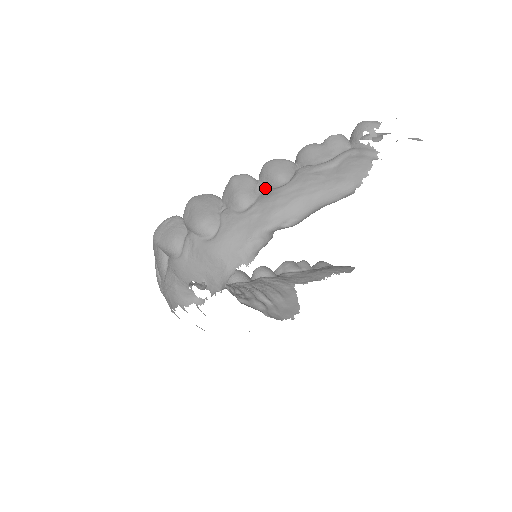
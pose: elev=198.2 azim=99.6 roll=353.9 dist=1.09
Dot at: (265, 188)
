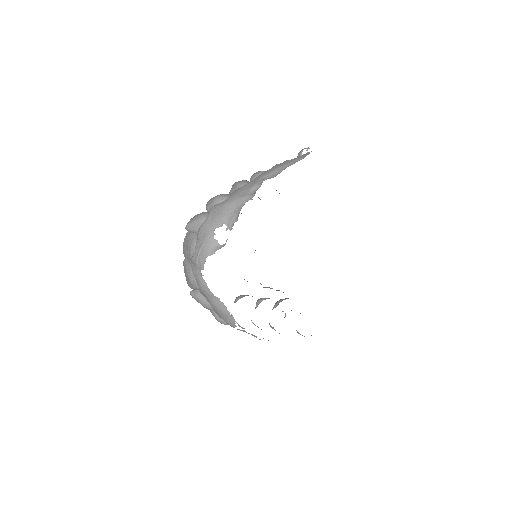
Dot at: occluded
